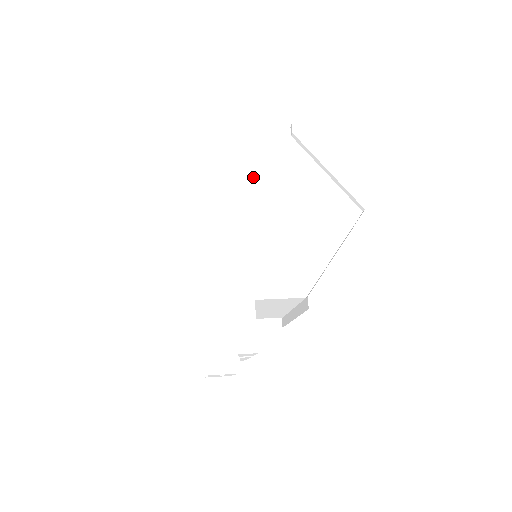
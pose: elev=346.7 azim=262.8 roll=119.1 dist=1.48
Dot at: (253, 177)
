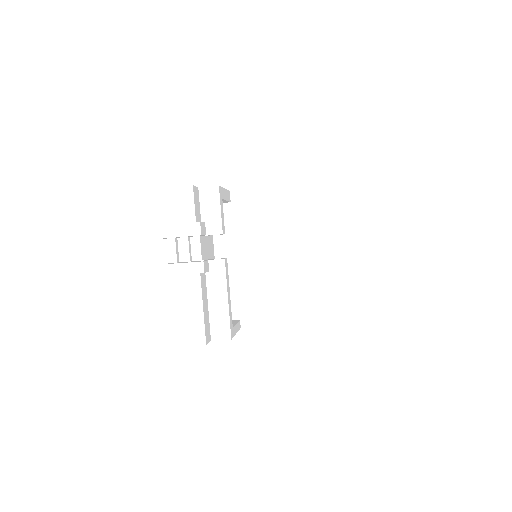
Dot at: occluded
